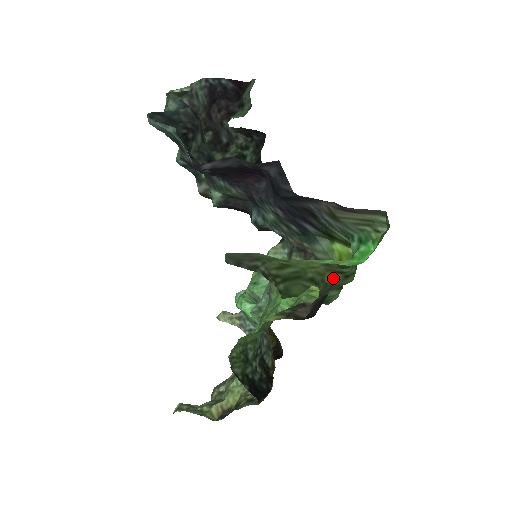
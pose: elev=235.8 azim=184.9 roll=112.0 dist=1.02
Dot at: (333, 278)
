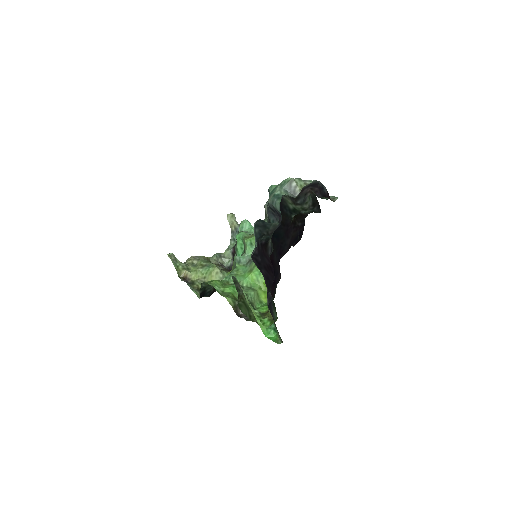
Dot at: (257, 322)
